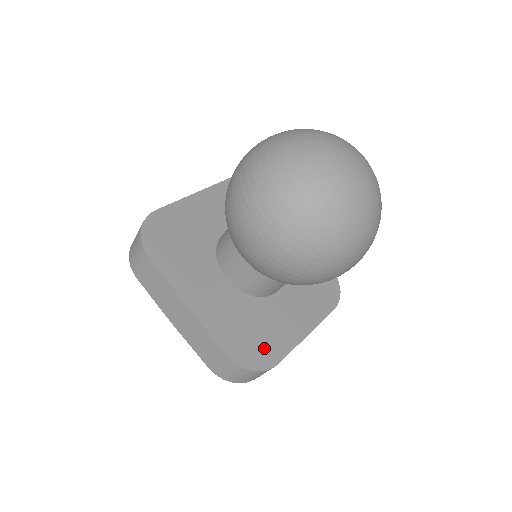
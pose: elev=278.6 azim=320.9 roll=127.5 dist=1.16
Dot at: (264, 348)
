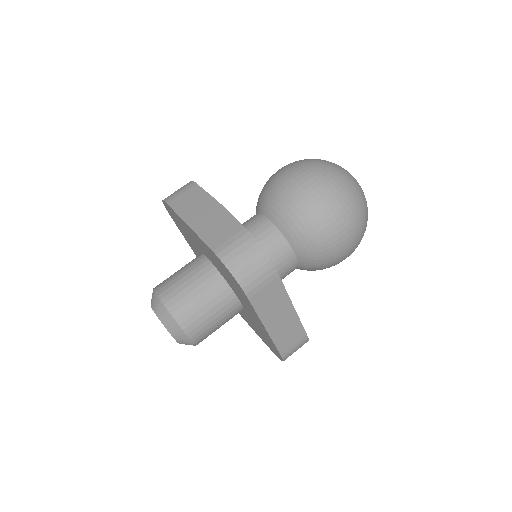
Dot at: occluded
